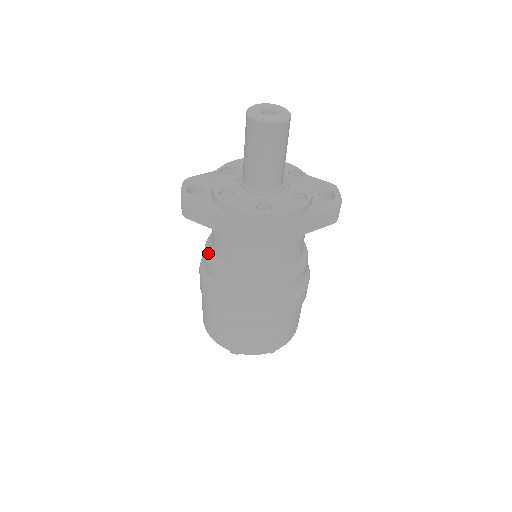
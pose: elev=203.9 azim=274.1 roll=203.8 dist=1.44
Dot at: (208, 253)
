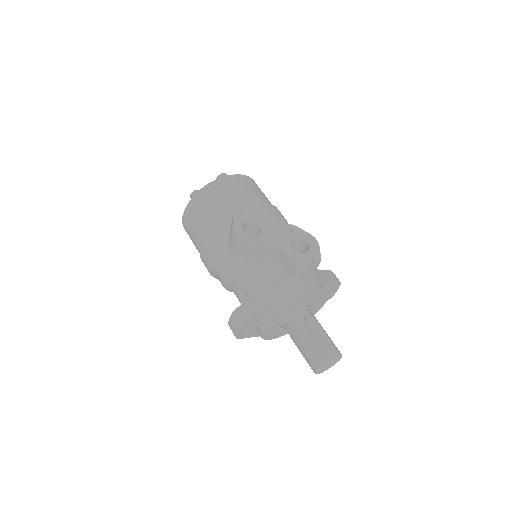
Dot at: (226, 285)
